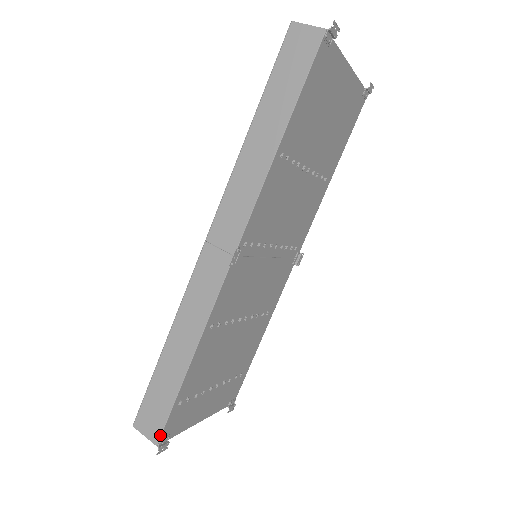
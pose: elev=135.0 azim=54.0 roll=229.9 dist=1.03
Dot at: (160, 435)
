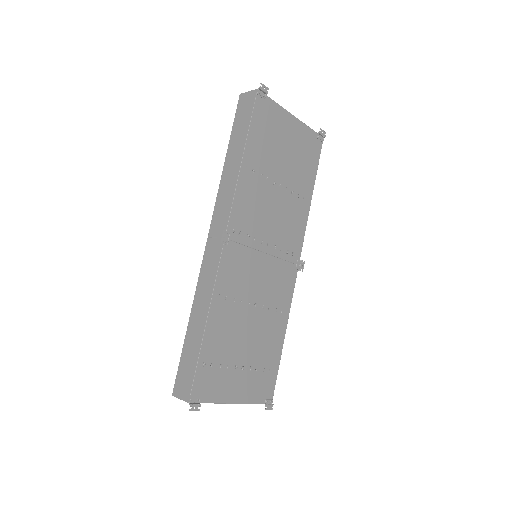
Dot at: (190, 392)
